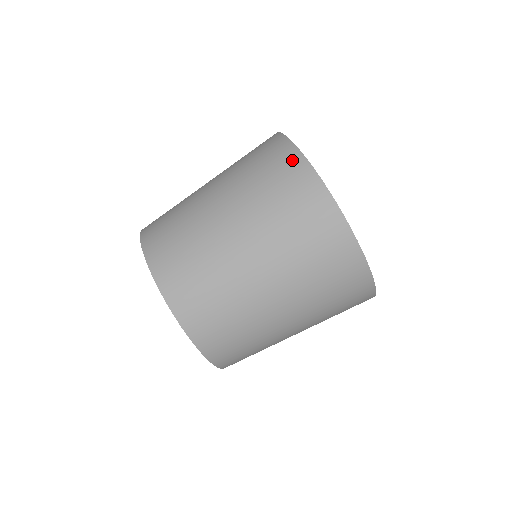
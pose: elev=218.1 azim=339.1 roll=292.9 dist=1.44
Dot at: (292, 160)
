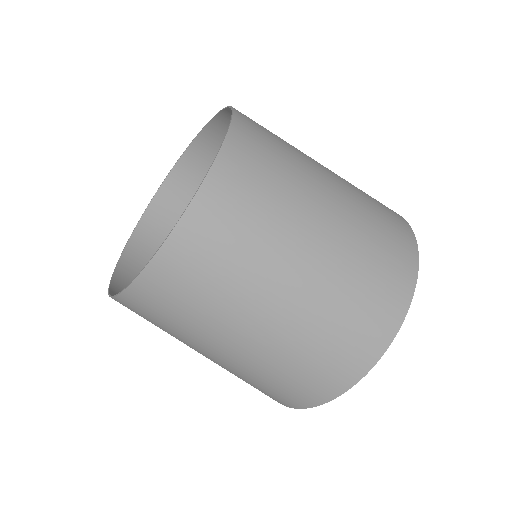
Dot at: (398, 215)
